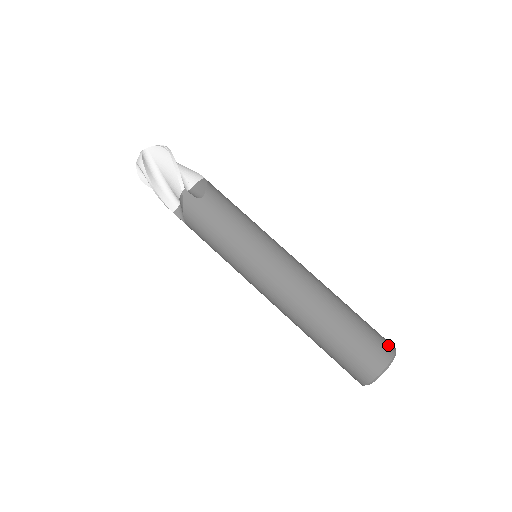
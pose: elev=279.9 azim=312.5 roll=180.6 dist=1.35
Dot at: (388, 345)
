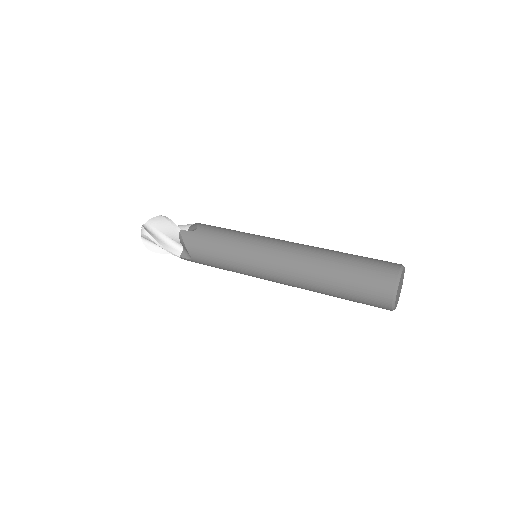
Dot at: (393, 263)
